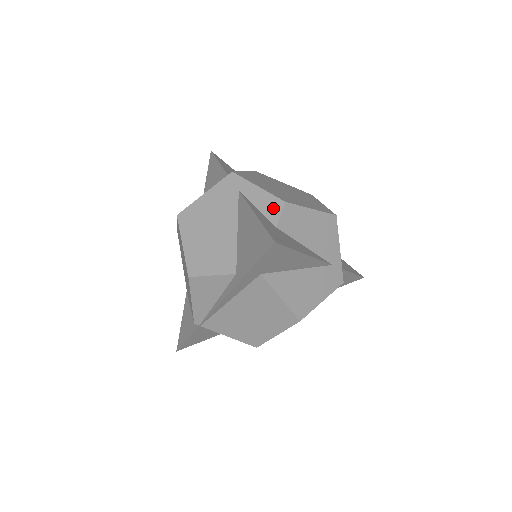
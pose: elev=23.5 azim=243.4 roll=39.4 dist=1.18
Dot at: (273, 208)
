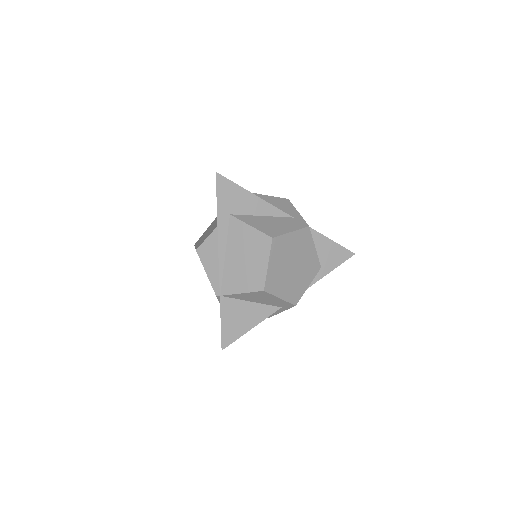
Dot at: occluded
